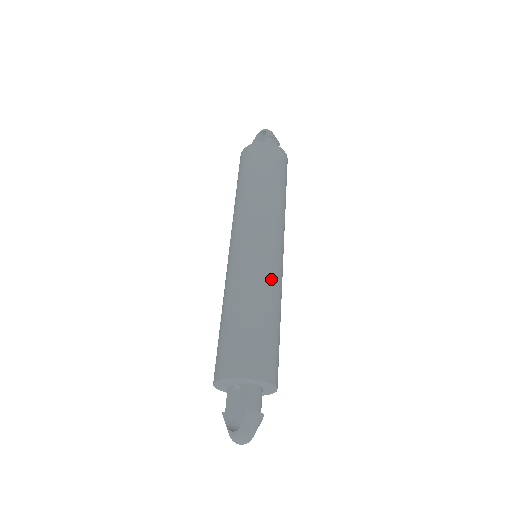
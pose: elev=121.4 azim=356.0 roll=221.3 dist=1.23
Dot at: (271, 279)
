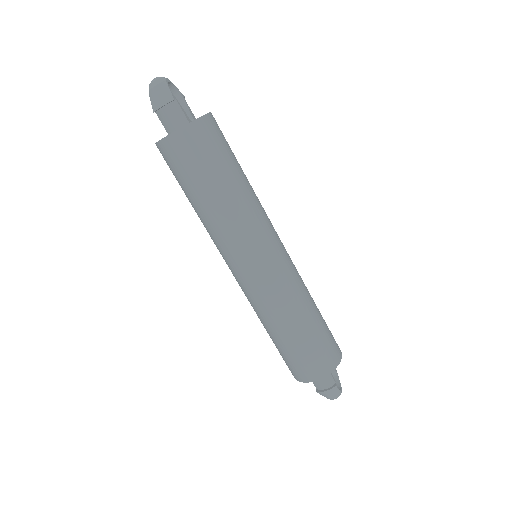
Dot at: (265, 304)
